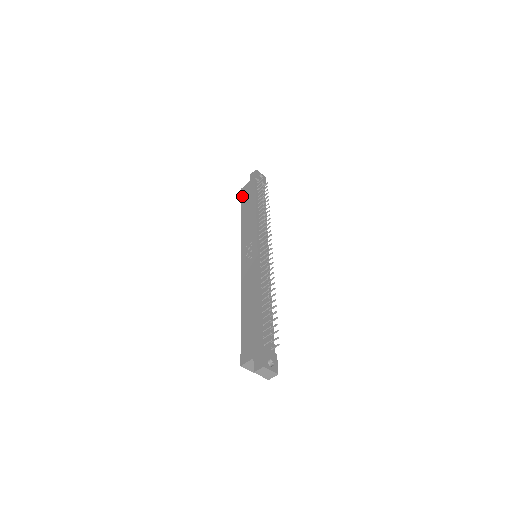
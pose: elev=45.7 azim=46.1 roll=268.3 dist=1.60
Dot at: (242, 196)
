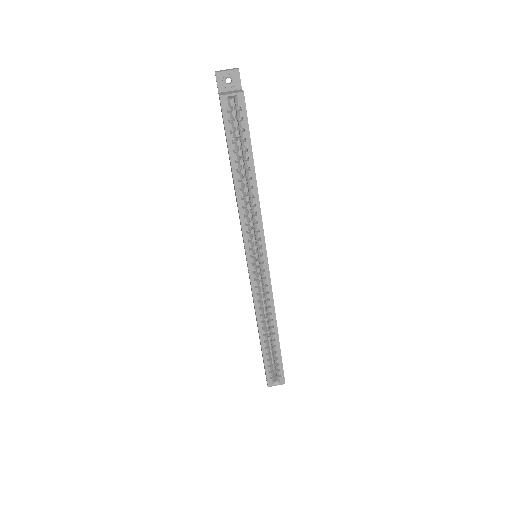
Dot at: occluded
